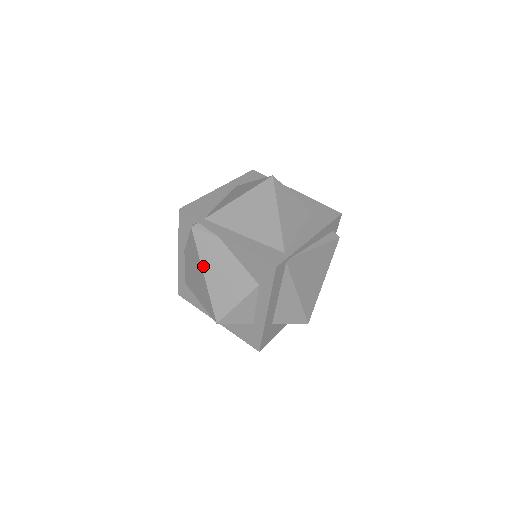
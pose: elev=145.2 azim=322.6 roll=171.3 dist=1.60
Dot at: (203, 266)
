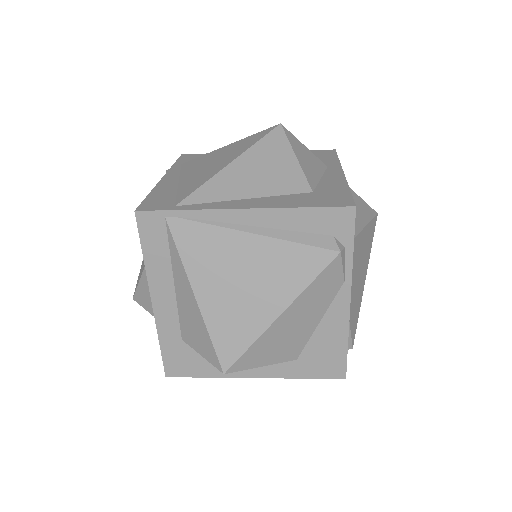
Dot at: occluded
